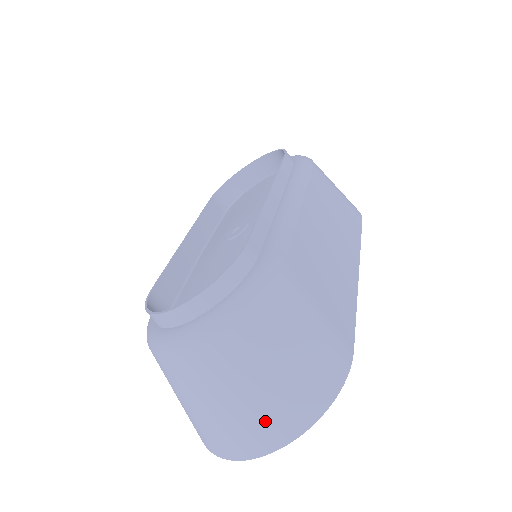
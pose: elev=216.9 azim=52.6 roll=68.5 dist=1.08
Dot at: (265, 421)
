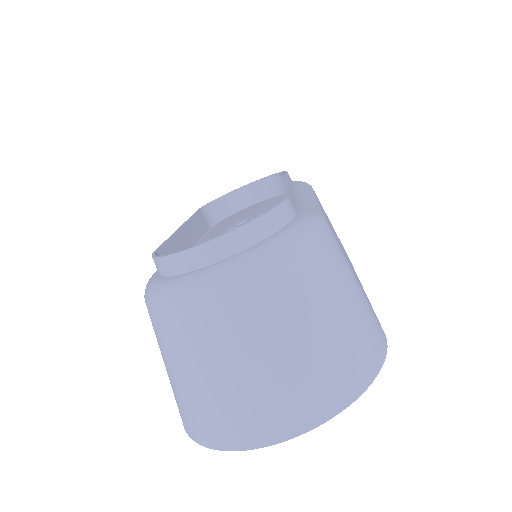
Dot at: (307, 385)
